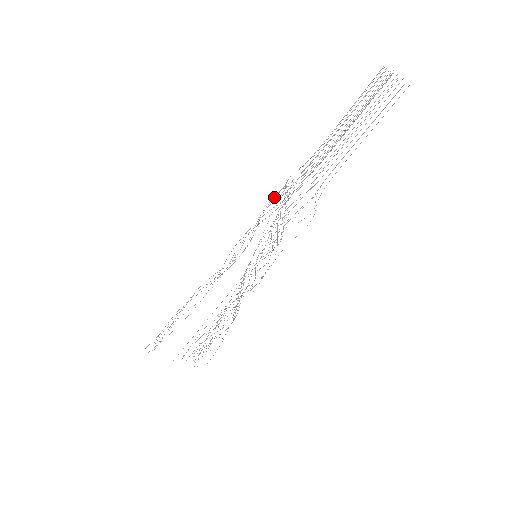
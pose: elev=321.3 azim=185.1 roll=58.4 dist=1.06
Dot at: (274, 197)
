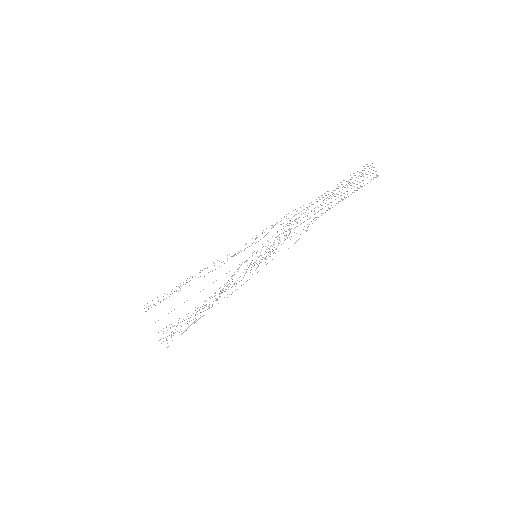
Dot at: occluded
